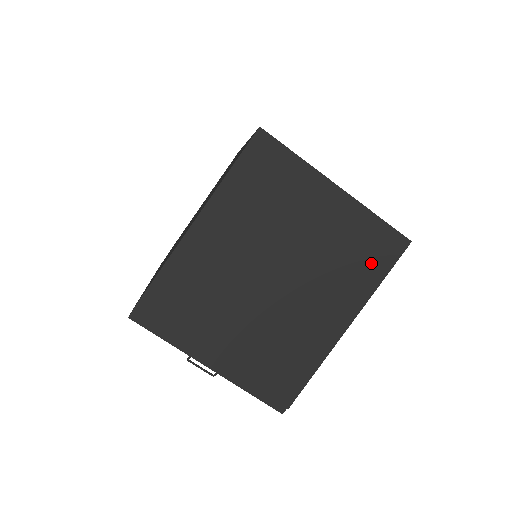
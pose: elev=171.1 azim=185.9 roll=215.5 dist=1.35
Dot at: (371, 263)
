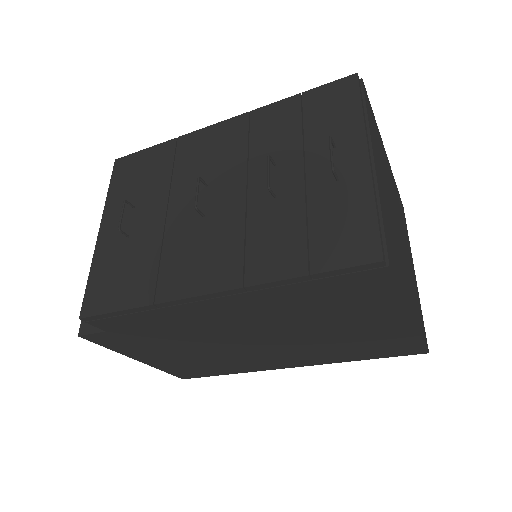
Dot at: (420, 321)
